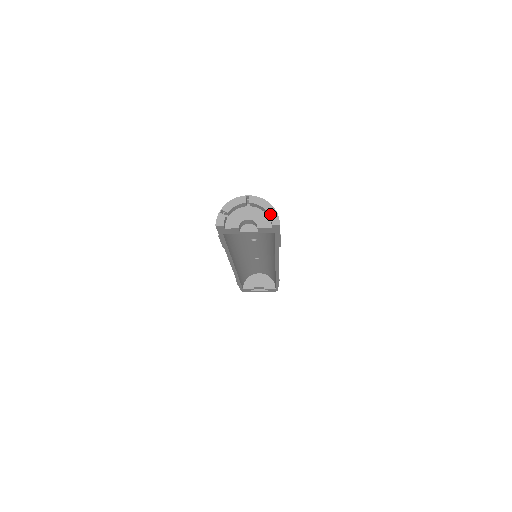
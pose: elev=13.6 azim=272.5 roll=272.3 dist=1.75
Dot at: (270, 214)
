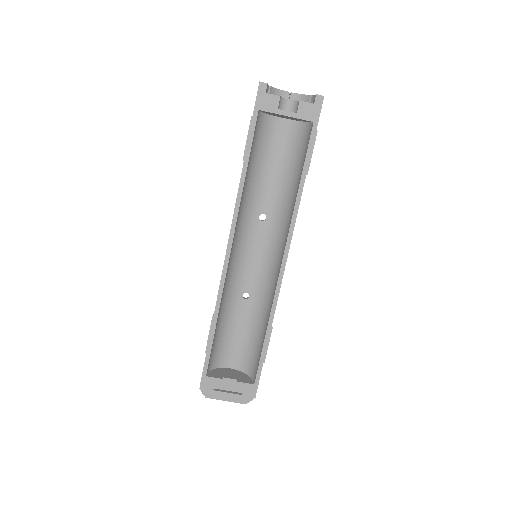
Dot at: (313, 95)
